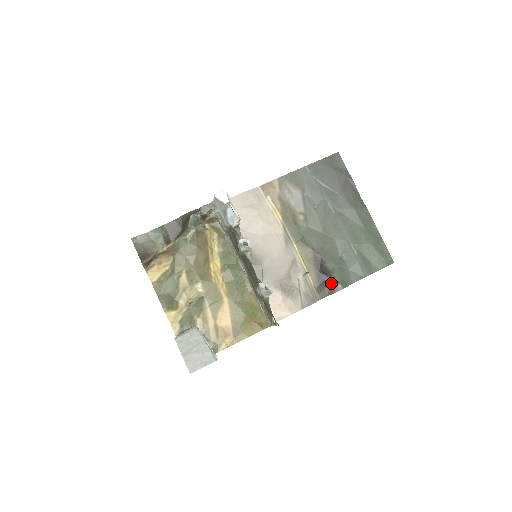
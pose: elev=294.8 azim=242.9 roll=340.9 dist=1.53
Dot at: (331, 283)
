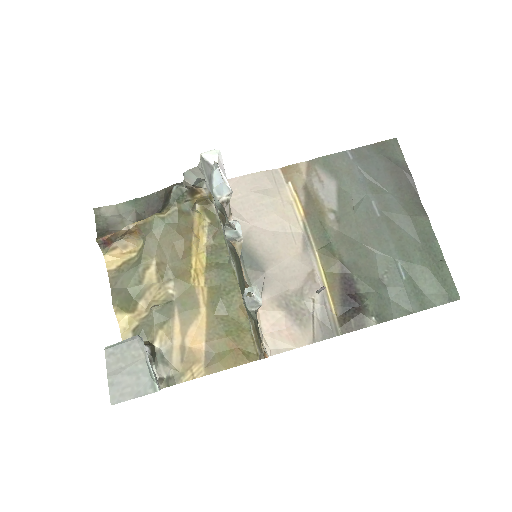
Dot at: (361, 313)
